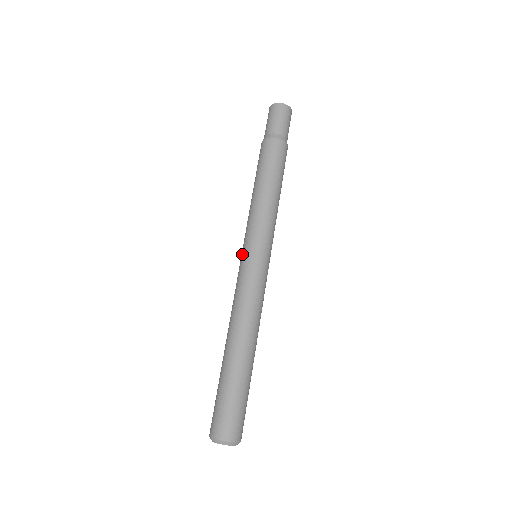
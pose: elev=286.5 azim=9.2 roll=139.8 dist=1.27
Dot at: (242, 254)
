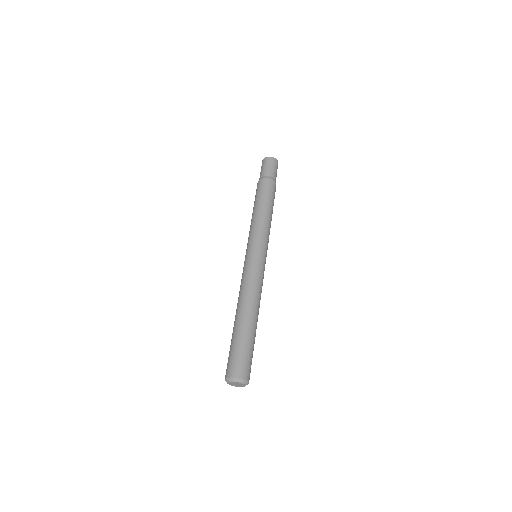
Dot at: occluded
